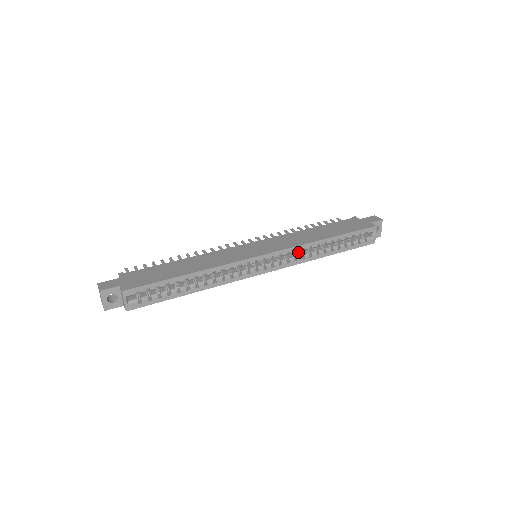
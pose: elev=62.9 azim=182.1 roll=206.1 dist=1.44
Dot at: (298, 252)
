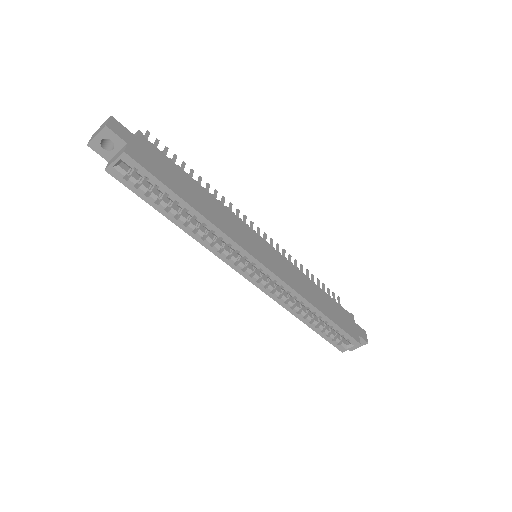
Dot at: occluded
